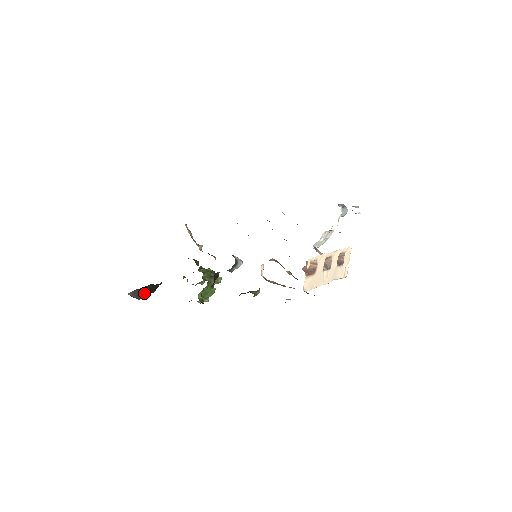
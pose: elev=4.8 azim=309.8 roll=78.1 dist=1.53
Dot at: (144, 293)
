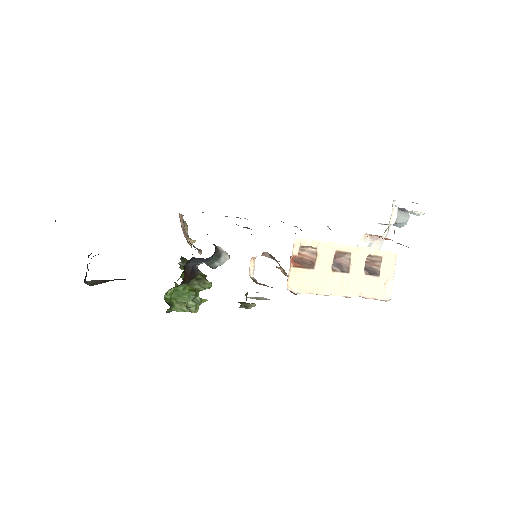
Dot at: (103, 282)
